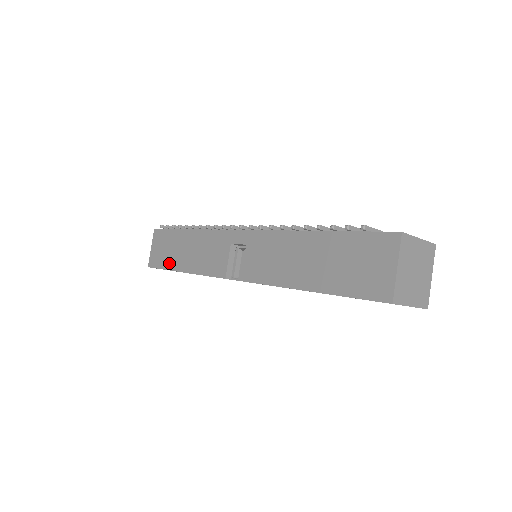
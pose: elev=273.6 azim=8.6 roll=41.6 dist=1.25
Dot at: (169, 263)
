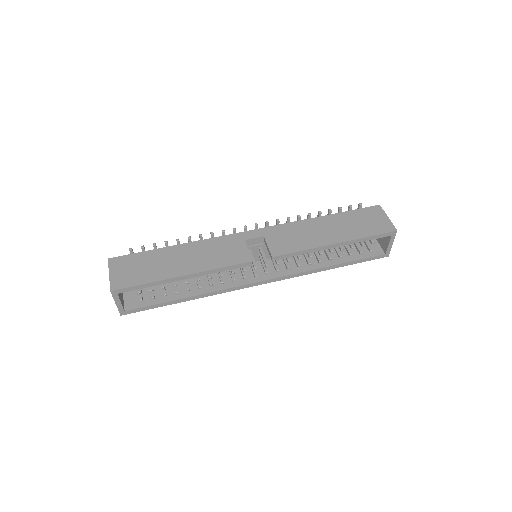
Dot at: (155, 275)
